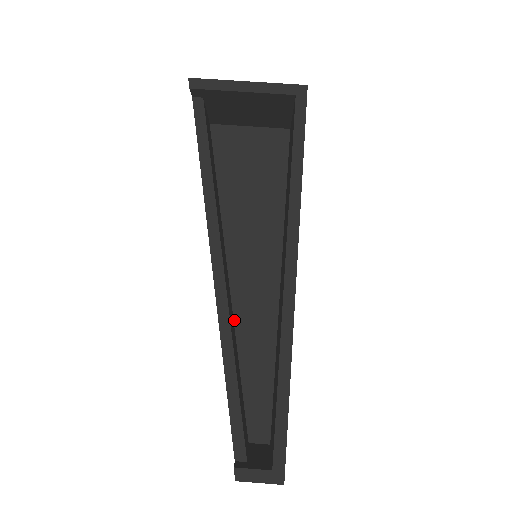
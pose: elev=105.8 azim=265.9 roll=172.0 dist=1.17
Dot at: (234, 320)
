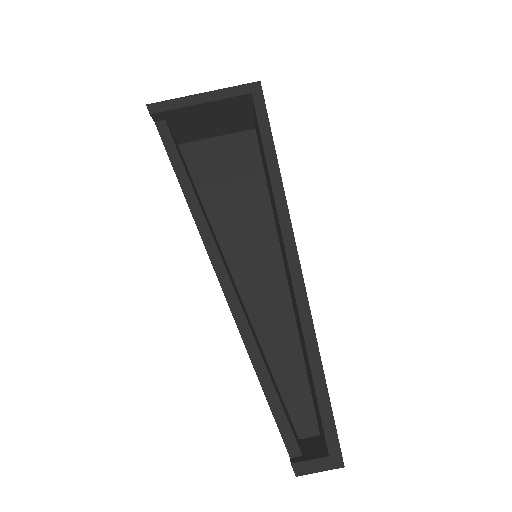
Dot at: (252, 324)
